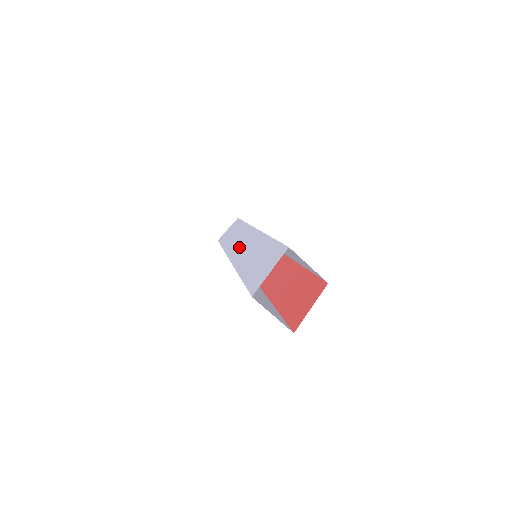
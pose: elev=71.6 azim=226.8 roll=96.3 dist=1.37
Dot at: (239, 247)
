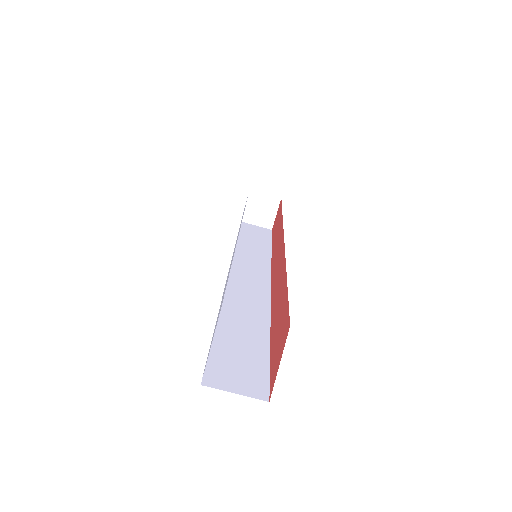
Dot at: (232, 257)
